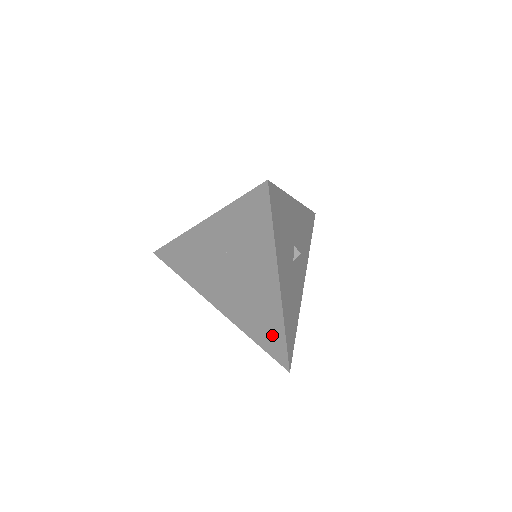
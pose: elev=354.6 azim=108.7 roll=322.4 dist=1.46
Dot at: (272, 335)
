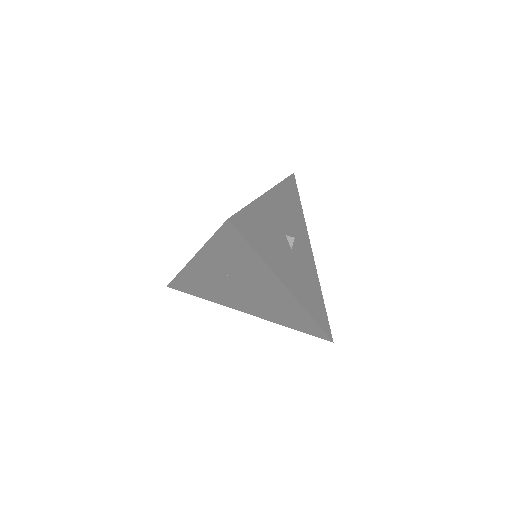
Dot at: (303, 322)
